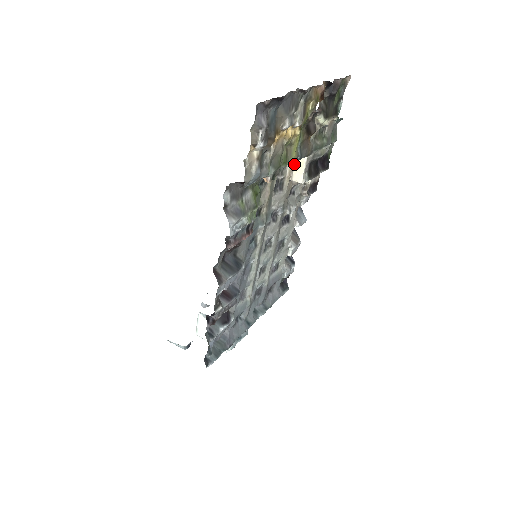
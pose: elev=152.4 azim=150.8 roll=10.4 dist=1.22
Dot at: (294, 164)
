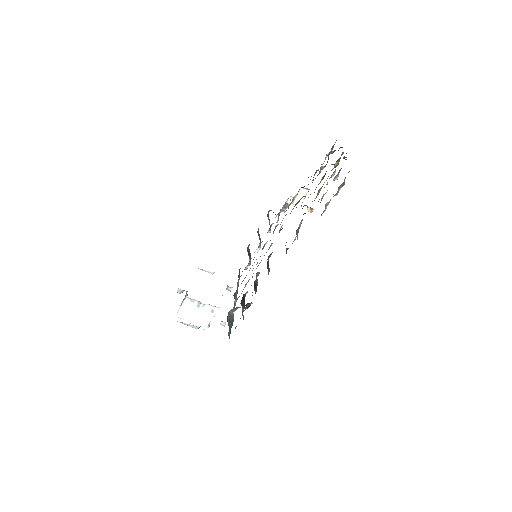
Dot at: (298, 193)
